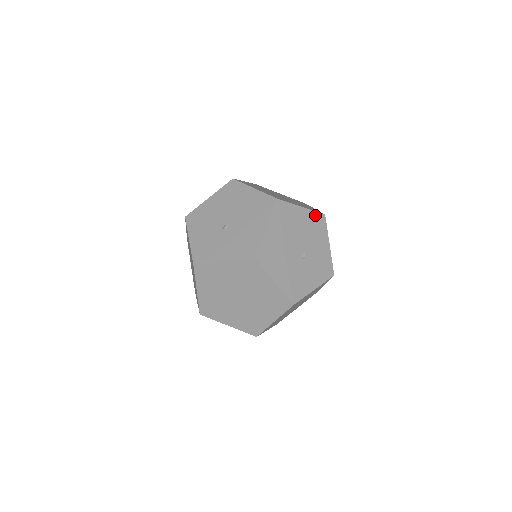
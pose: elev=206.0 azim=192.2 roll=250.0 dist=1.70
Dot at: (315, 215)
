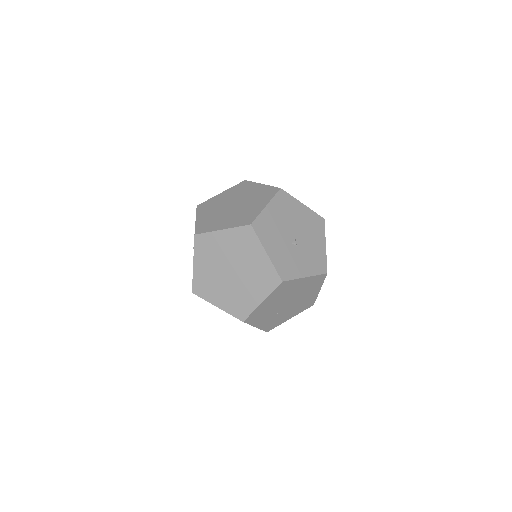
Dot at: occluded
